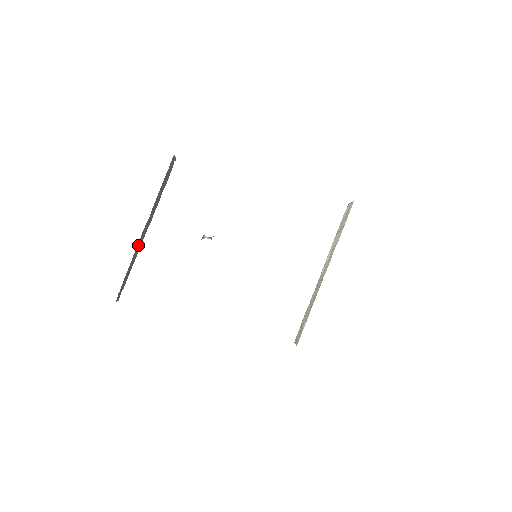
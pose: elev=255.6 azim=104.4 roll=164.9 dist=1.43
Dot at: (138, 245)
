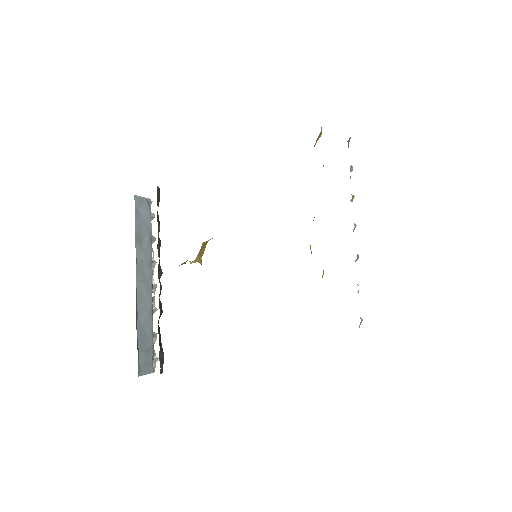
Dot at: (141, 305)
